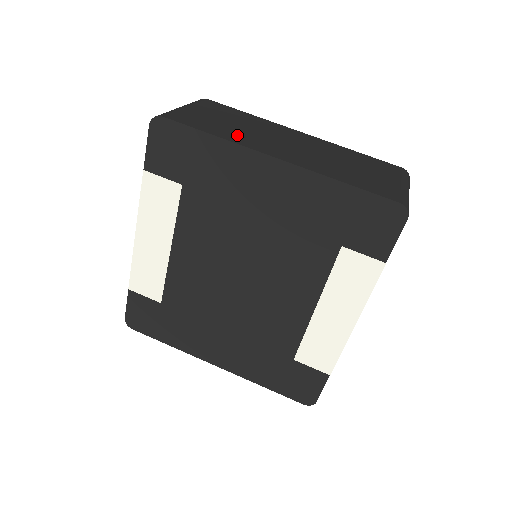
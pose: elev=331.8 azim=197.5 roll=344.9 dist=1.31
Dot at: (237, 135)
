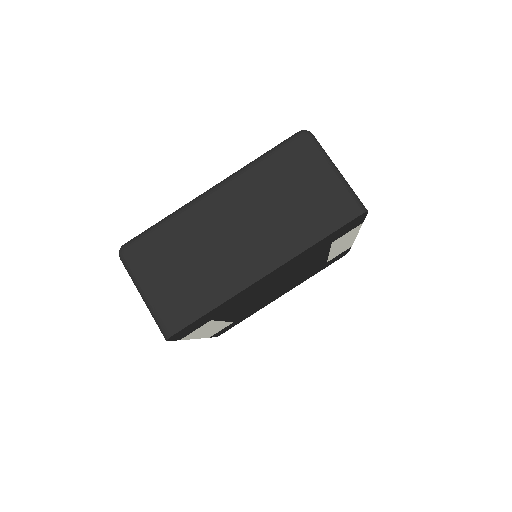
Dot at: (217, 282)
